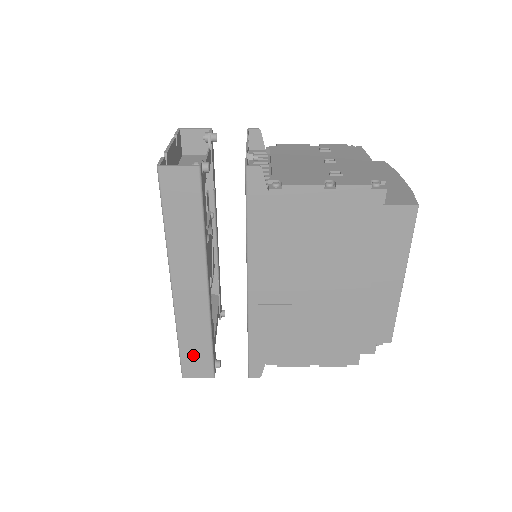
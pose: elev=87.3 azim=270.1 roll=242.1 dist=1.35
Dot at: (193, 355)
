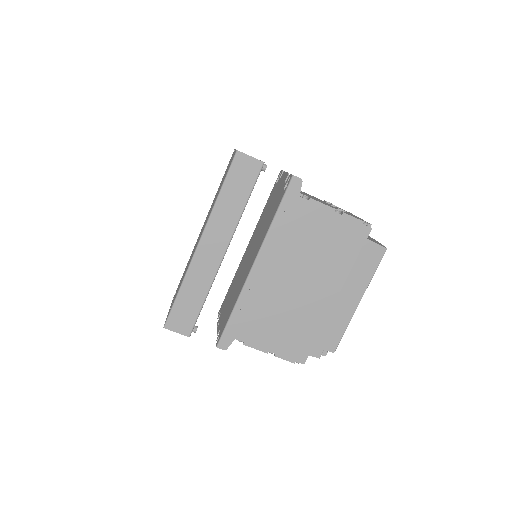
Dot at: (184, 309)
